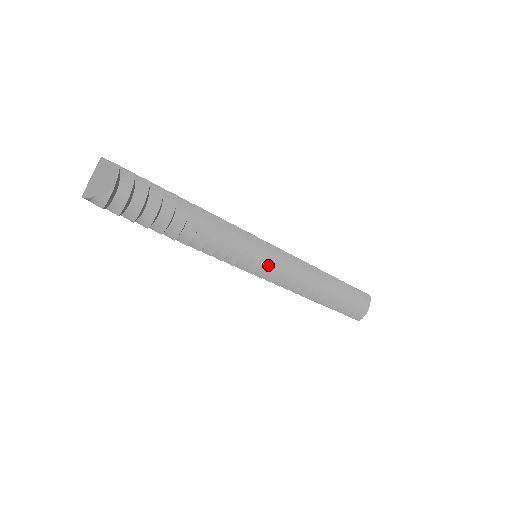
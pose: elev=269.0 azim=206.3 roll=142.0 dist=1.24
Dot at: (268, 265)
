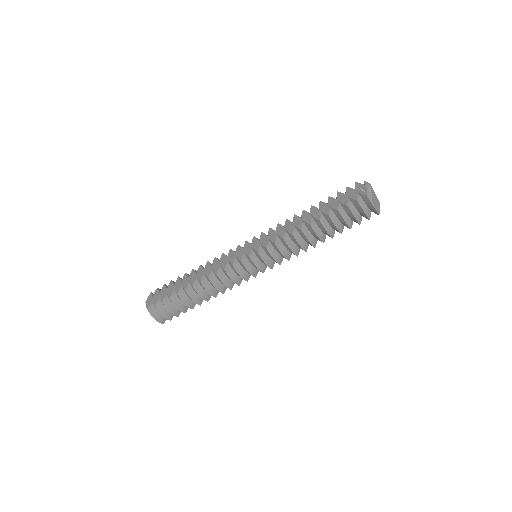
Dot at: (256, 268)
